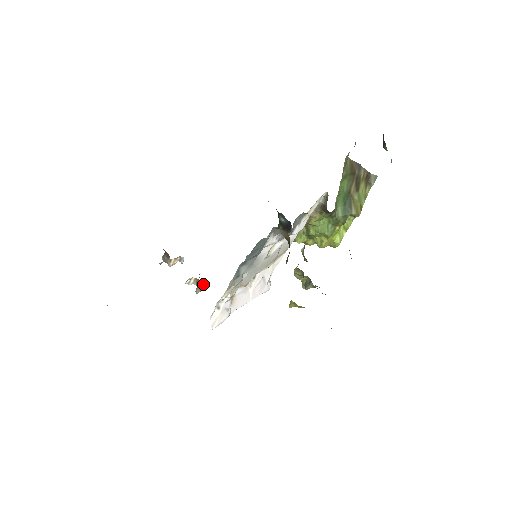
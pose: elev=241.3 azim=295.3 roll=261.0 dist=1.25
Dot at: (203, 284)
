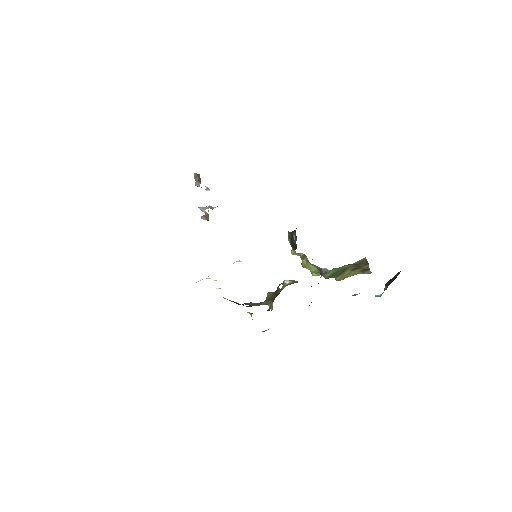
Dot at: occluded
